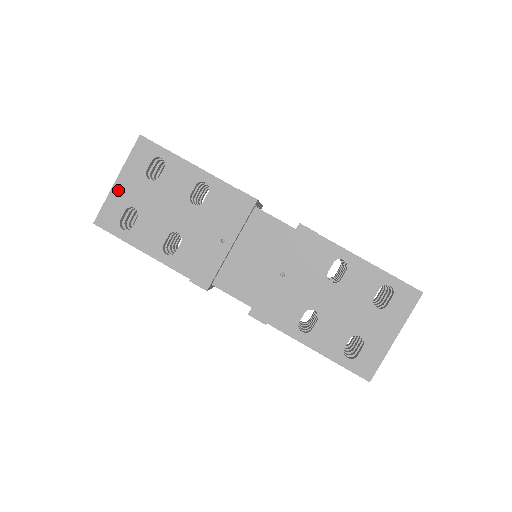
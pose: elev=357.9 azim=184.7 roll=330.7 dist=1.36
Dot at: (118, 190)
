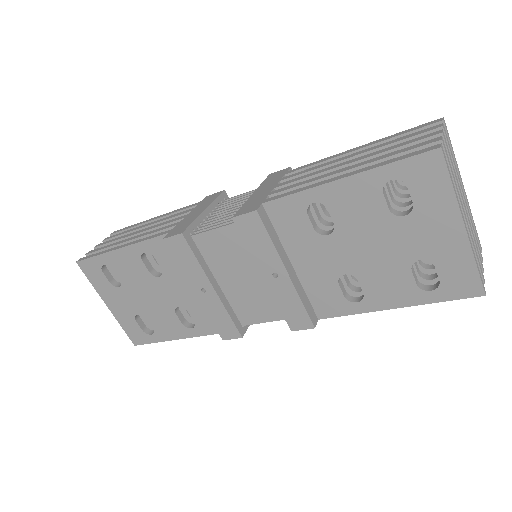
Dot at: (116, 312)
